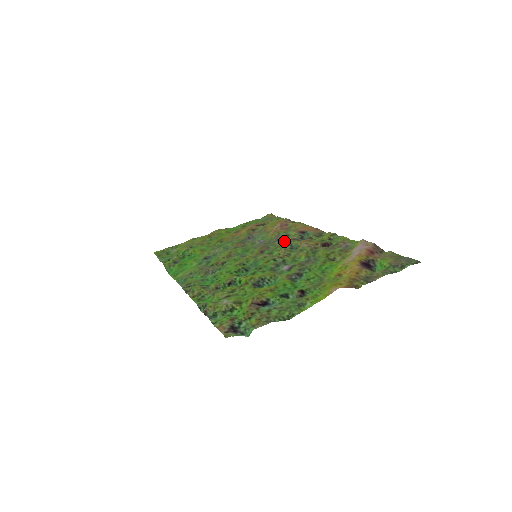
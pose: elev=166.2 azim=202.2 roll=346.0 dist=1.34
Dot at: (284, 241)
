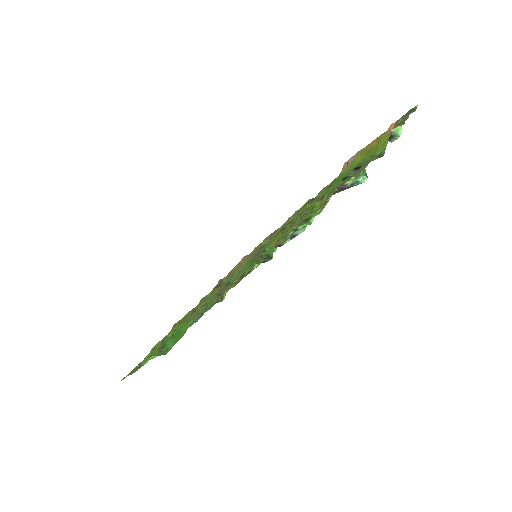
Dot at: (268, 240)
